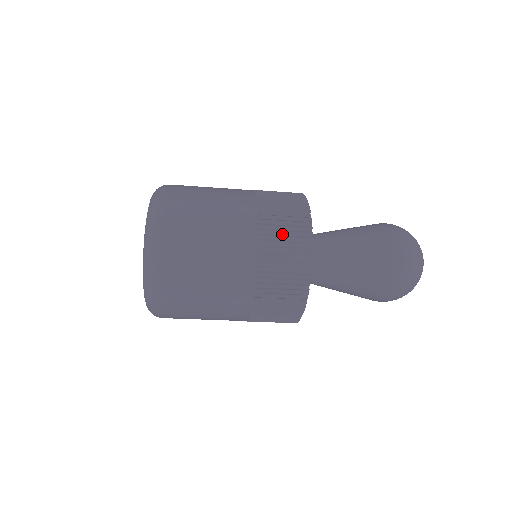
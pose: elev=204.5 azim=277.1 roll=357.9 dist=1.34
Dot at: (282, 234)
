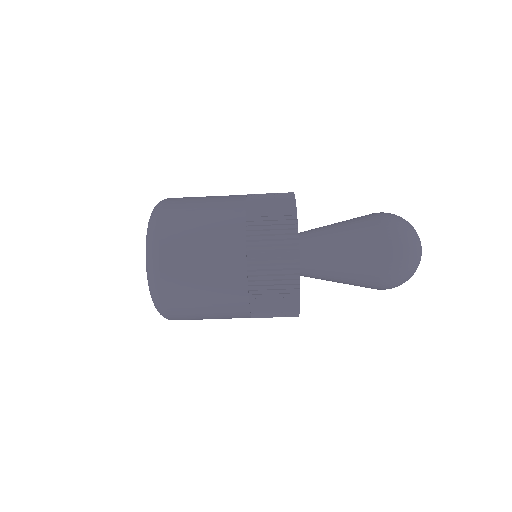
Dot at: (268, 203)
